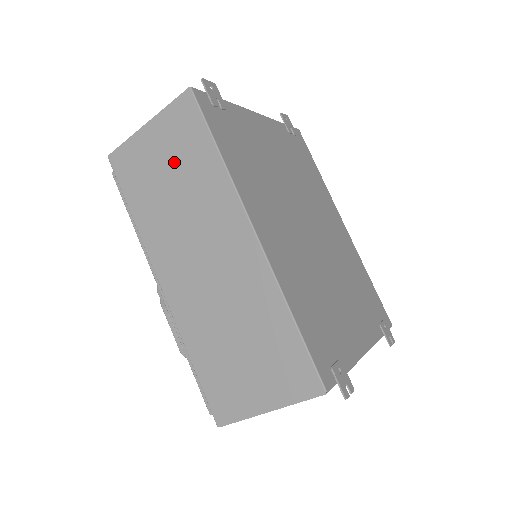
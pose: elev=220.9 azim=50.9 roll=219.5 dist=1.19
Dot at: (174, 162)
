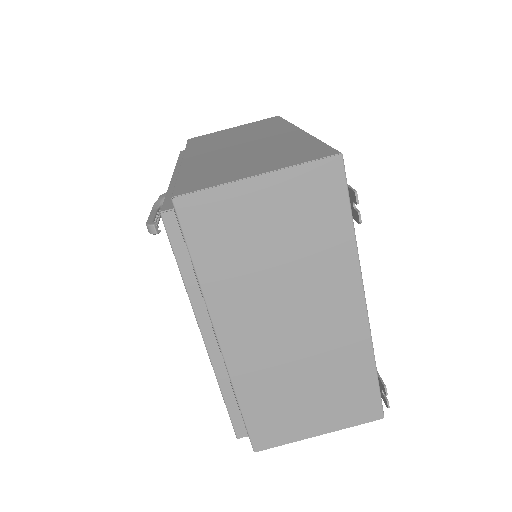
Dot at: (246, 129)
